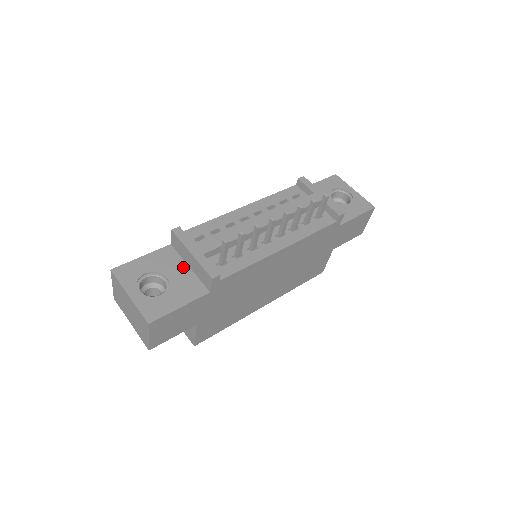
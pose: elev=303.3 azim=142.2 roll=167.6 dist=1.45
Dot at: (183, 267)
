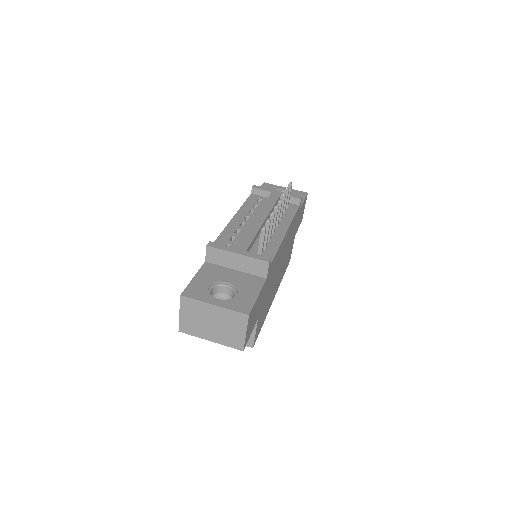
Dot at: (231, 272)
